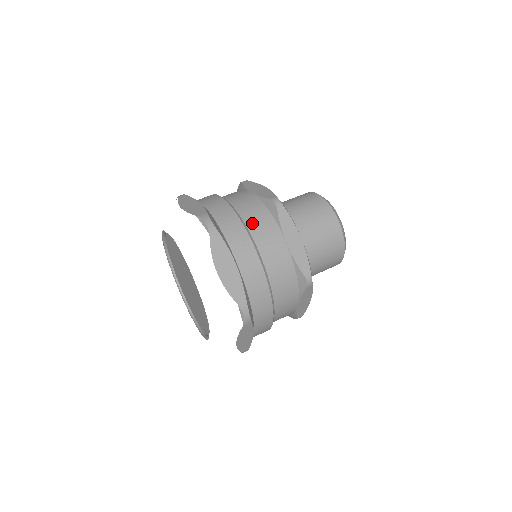
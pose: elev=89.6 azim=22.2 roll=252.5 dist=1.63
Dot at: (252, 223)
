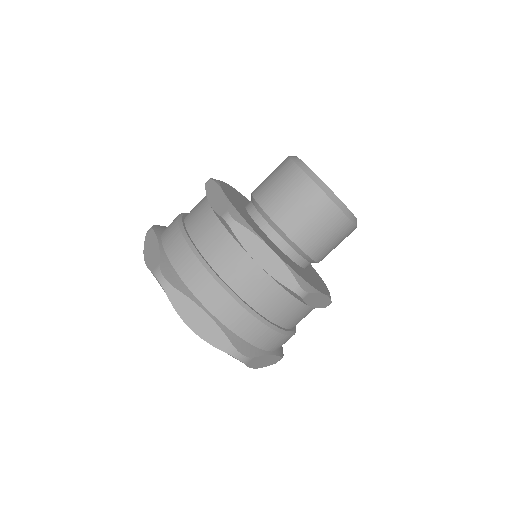
Dot at: (212, 254)
